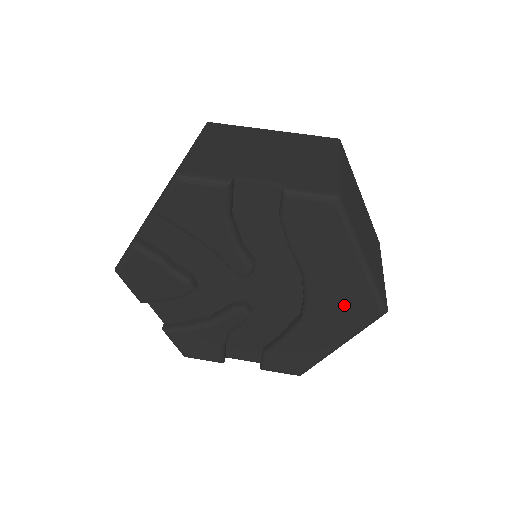
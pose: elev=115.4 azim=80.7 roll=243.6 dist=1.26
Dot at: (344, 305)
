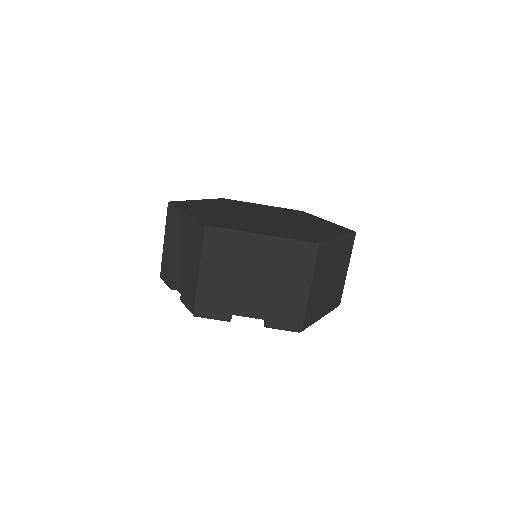
Dot at: occluded
